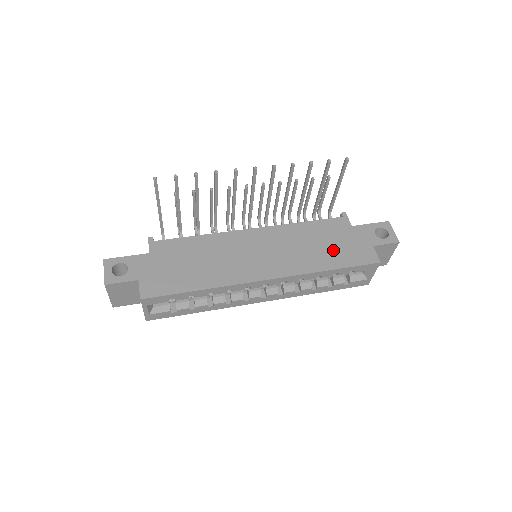
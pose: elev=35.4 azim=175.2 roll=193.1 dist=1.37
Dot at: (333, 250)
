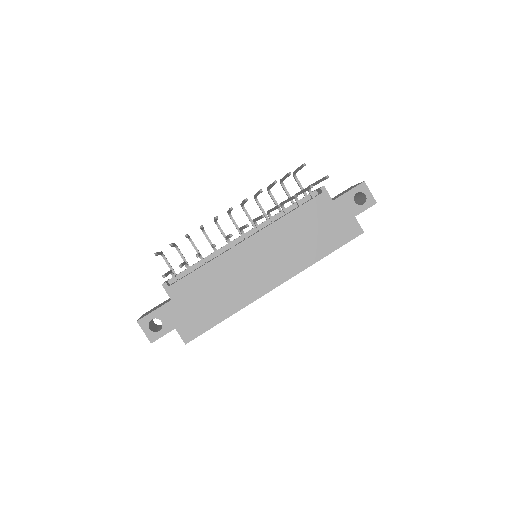
Dot at: (322, 235)
